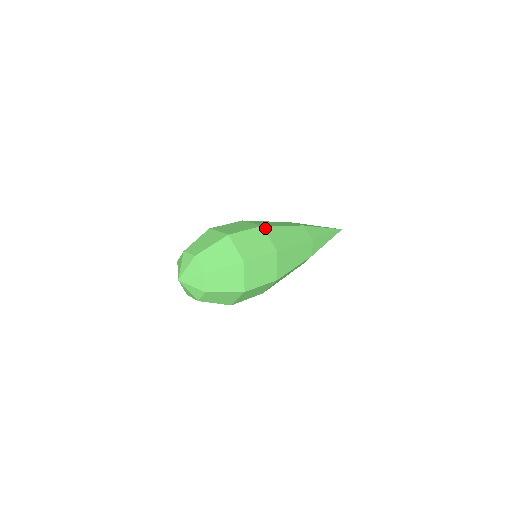
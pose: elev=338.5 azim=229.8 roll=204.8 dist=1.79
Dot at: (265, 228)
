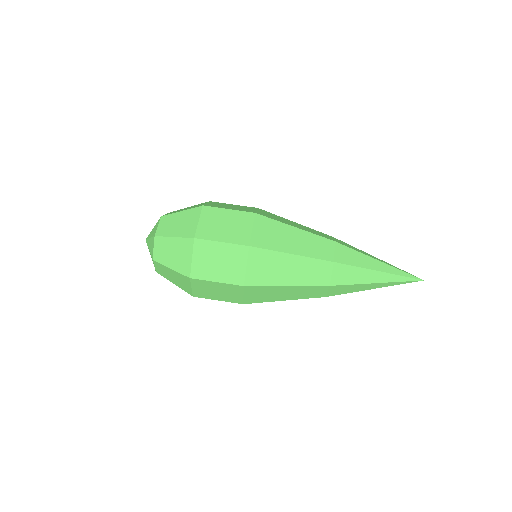
Dot at: (247, 288)
